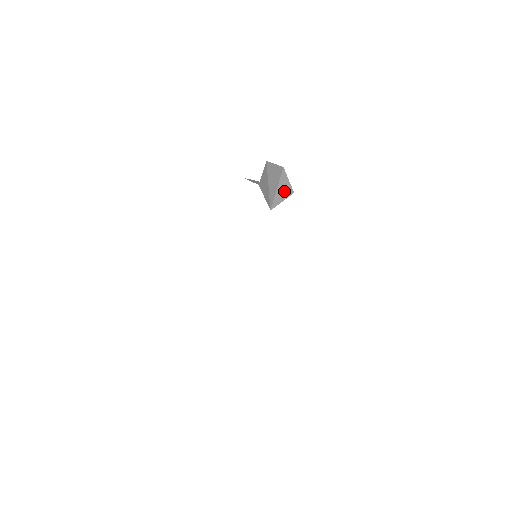
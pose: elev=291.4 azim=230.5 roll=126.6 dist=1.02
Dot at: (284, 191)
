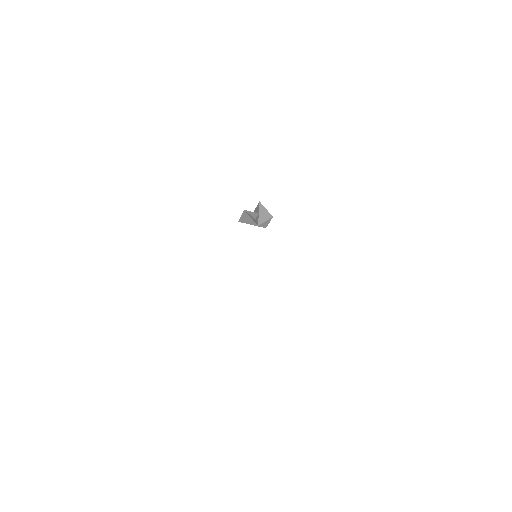
Dot at: (265, 215)
